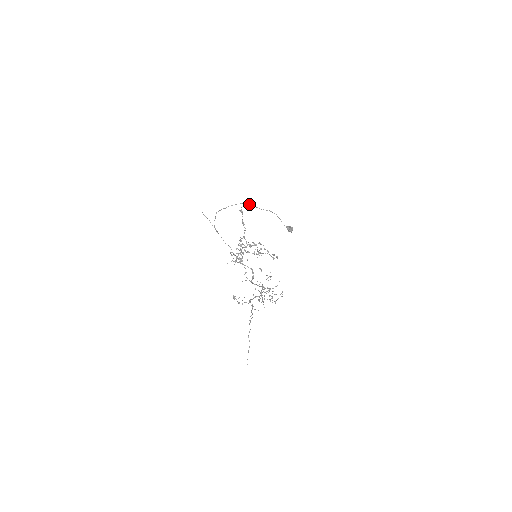
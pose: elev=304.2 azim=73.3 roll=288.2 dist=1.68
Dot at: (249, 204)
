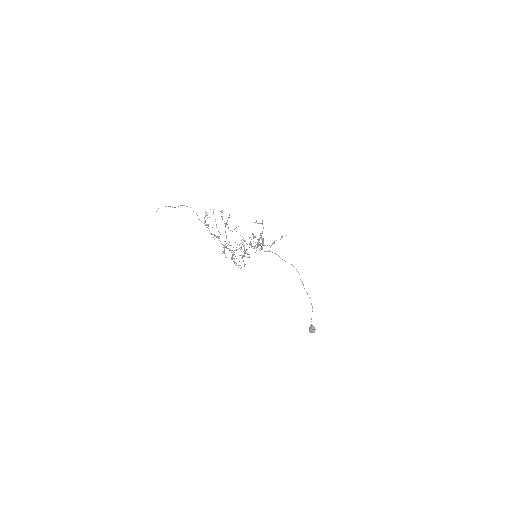
Dot at: occluded
